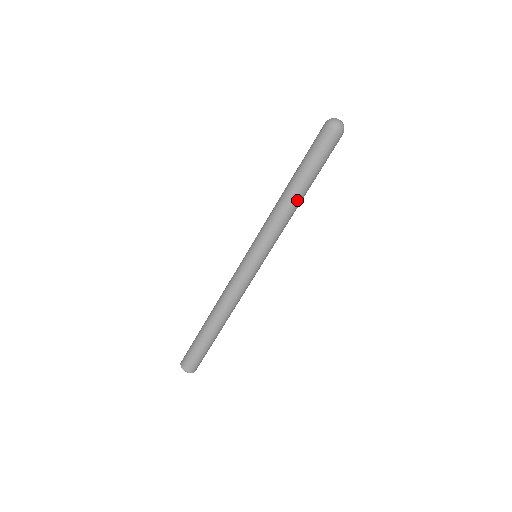
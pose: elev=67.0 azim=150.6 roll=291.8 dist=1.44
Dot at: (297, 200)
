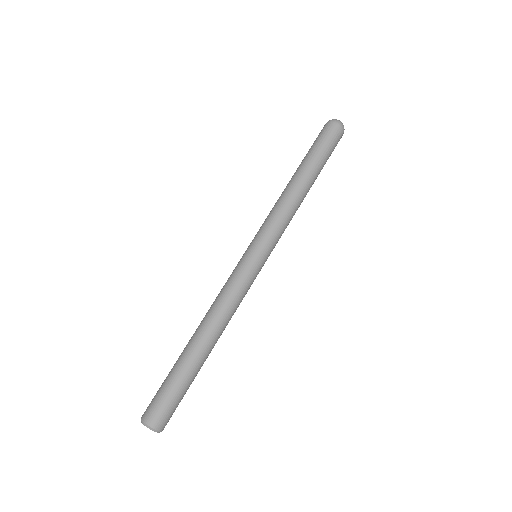
Dot at: (298, 185)
